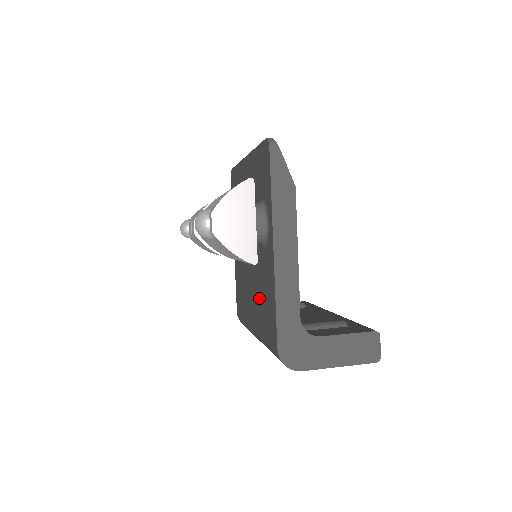
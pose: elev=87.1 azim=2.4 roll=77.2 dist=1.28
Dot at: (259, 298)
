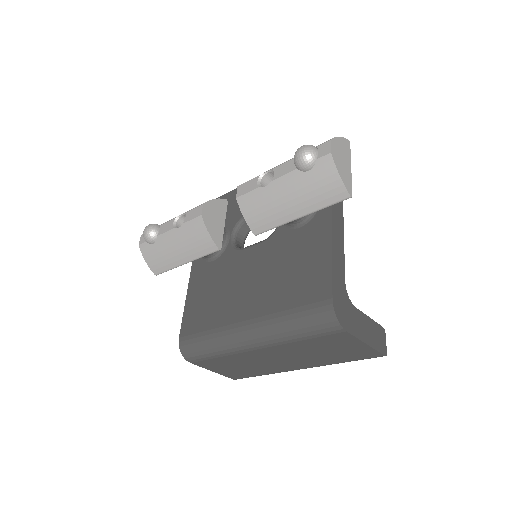
Dot at: (277, 278)
